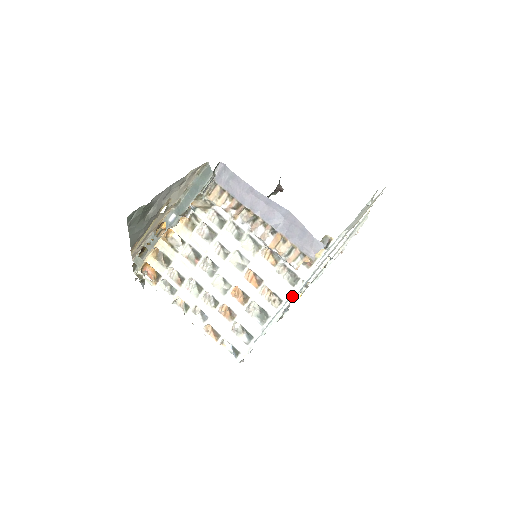
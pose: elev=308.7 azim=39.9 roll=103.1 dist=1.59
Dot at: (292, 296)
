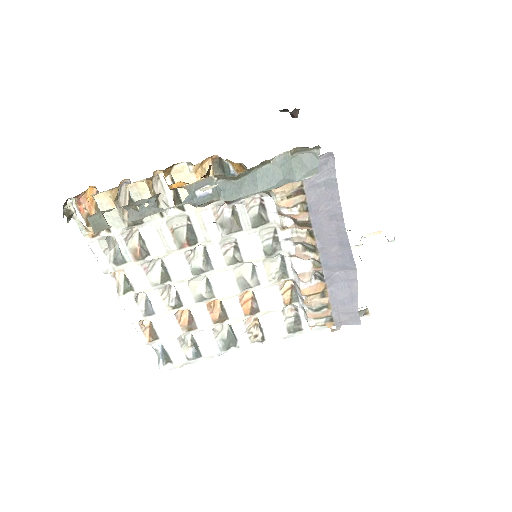
Dot at: occluded
